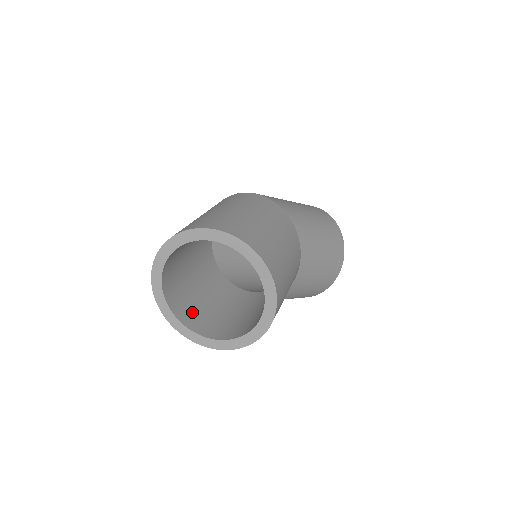
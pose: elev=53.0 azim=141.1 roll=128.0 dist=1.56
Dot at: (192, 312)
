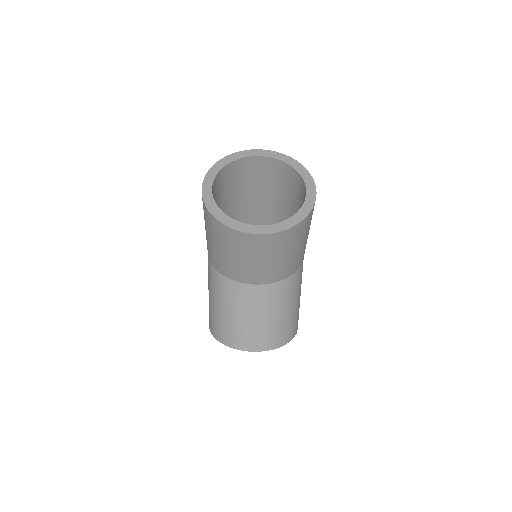
Dot at: occluded
